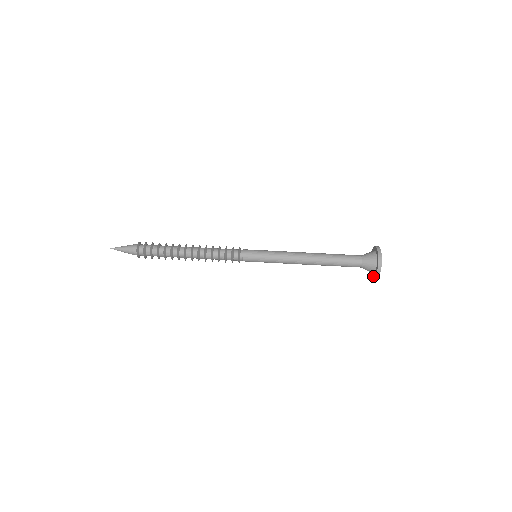
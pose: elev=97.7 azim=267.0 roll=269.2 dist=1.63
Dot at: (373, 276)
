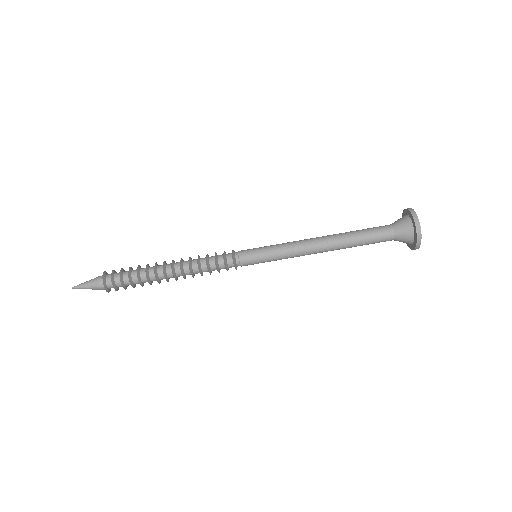
Dot at: (407, 243)
